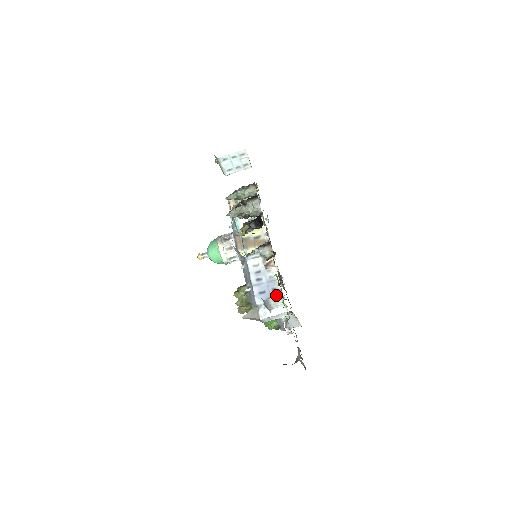
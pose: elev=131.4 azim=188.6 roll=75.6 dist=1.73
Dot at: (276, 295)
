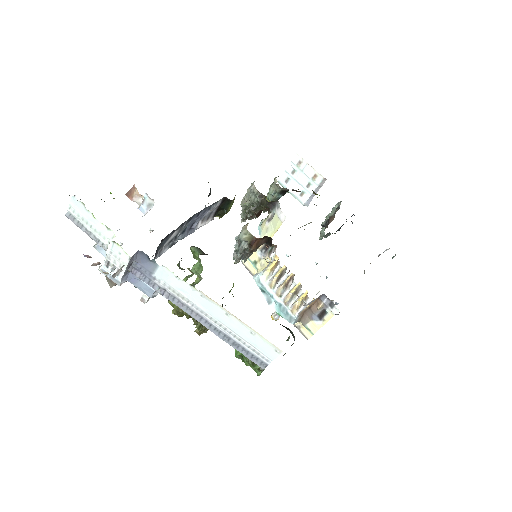
Dot at: occluded
